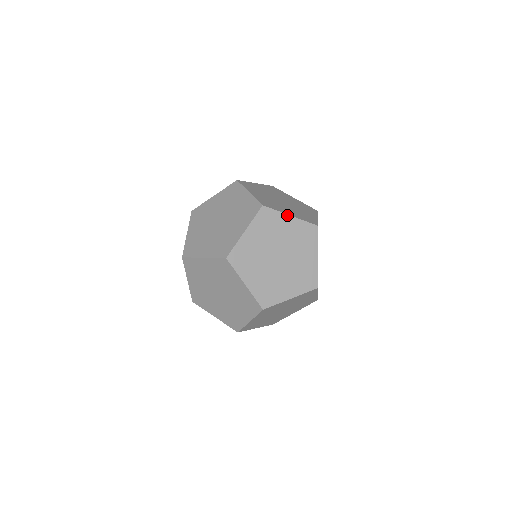
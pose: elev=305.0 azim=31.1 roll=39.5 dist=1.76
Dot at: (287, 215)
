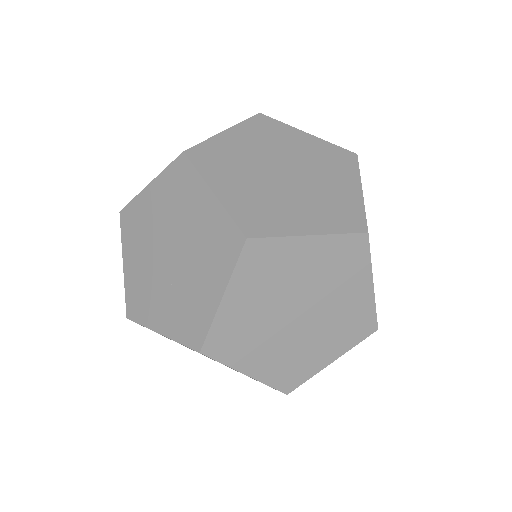
Dot at: (301, 131)
